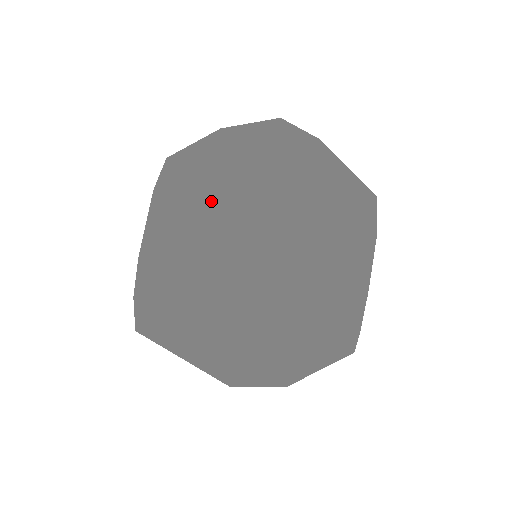
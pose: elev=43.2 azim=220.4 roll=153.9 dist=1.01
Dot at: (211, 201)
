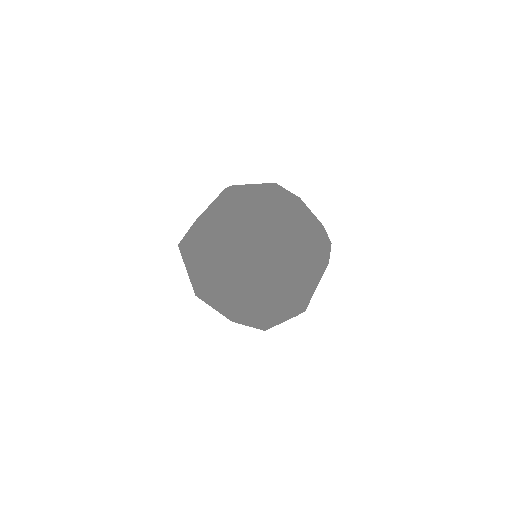
Dot at: (303, 235)
